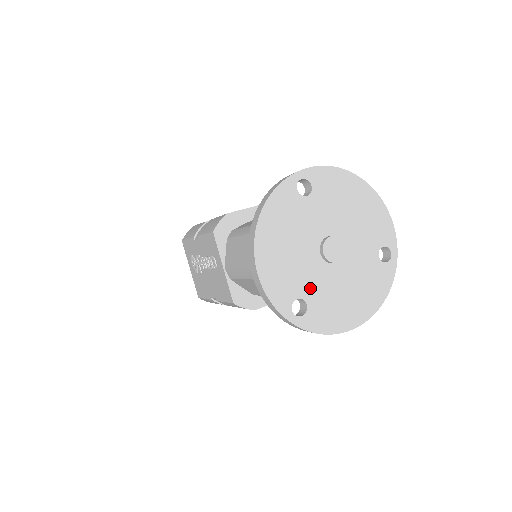
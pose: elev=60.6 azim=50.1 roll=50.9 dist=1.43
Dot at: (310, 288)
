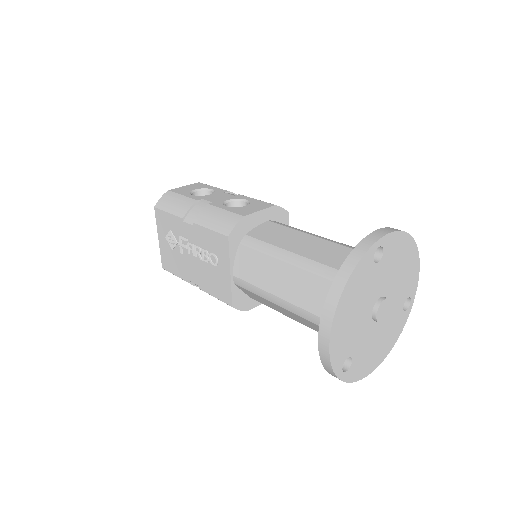
Dot at: (358, 346)
